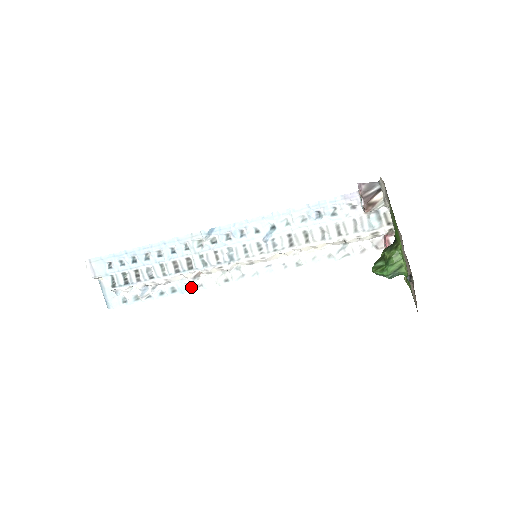
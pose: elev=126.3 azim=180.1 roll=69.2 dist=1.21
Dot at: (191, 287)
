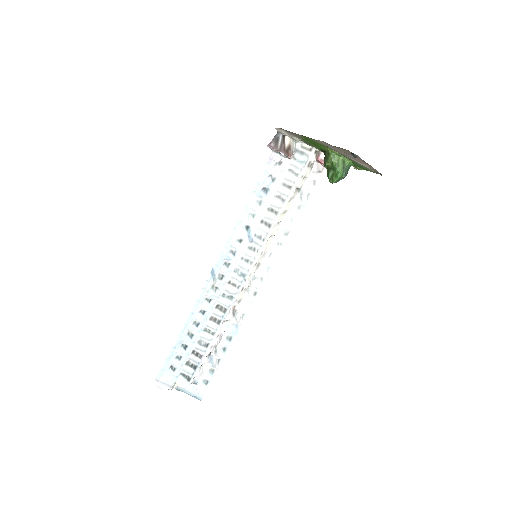
Dot at: (238, 323)
